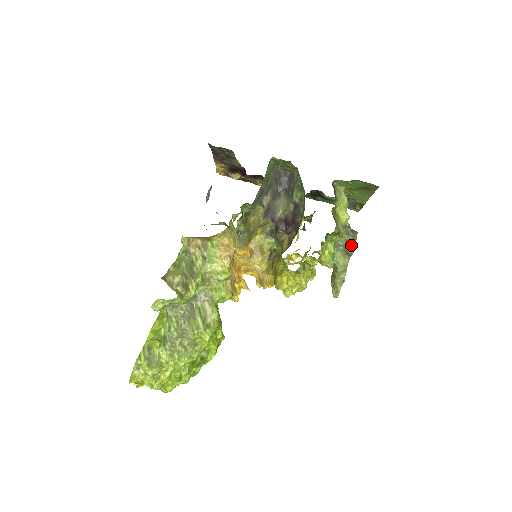
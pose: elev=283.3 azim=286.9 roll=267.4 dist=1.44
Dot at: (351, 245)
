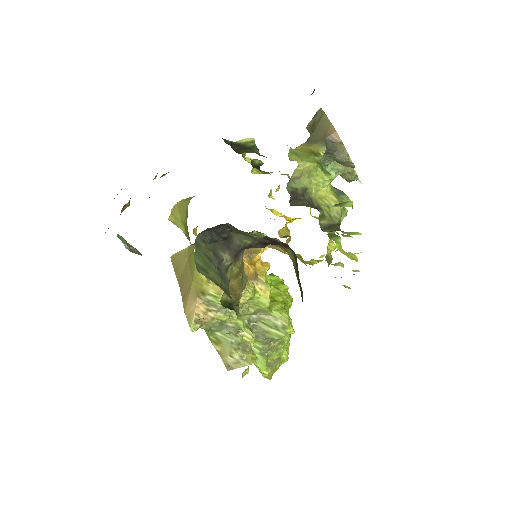
Dot at: (346, 164)
